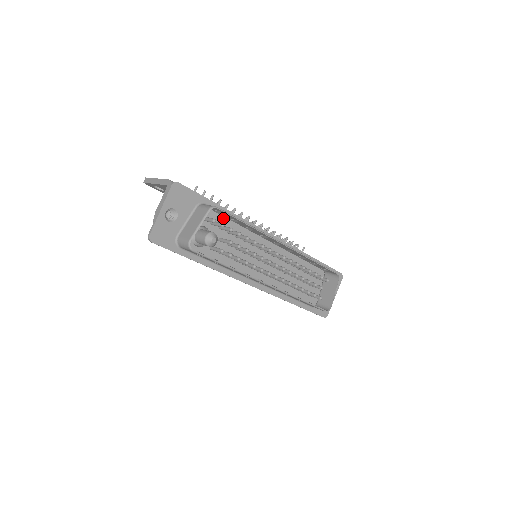
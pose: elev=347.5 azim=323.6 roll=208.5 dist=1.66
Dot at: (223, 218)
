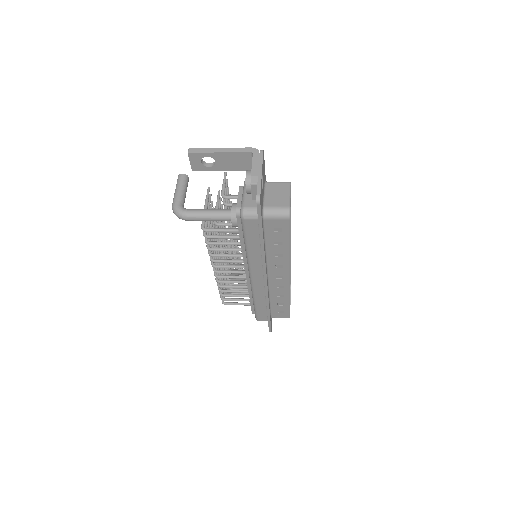
Dot at: occluded
